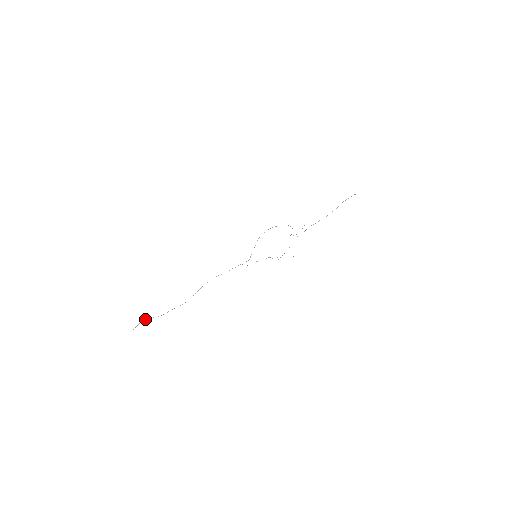
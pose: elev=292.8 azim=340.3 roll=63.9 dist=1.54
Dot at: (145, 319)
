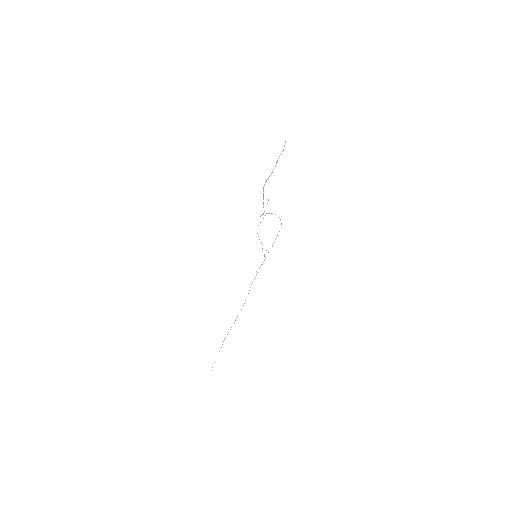
Dot at: occluded
